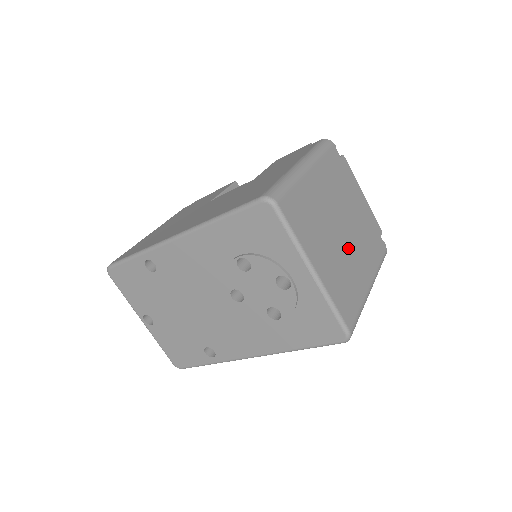
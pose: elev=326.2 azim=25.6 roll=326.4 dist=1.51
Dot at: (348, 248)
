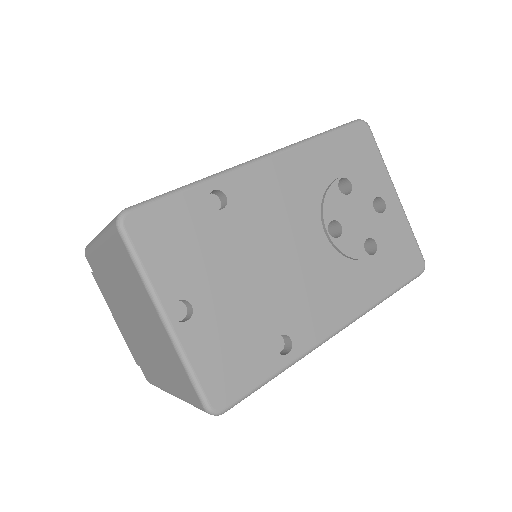
Dot at: occluded
